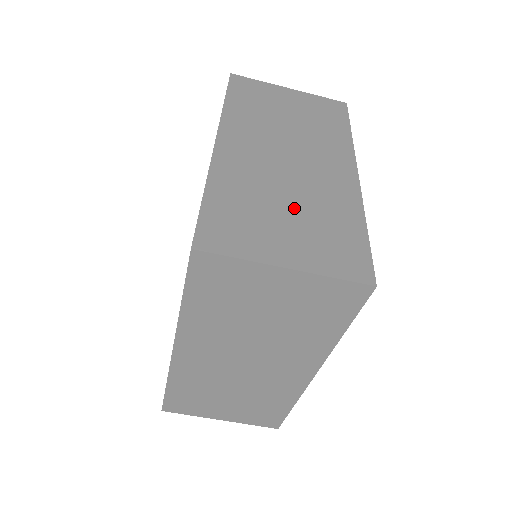
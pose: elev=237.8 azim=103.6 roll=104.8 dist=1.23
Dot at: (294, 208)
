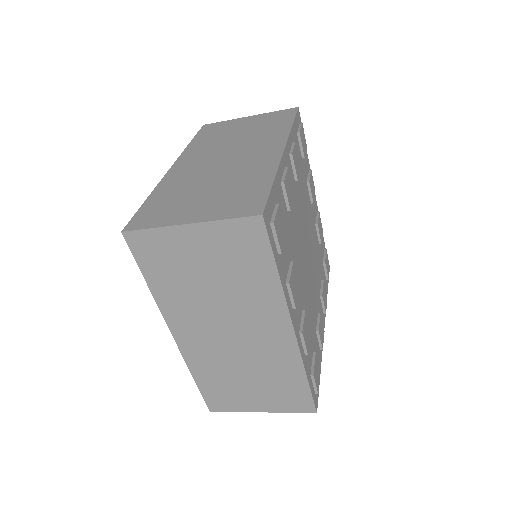
Dot at: (214, 187)
